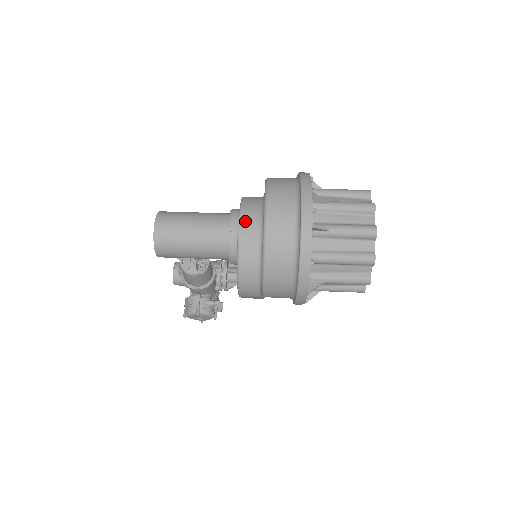
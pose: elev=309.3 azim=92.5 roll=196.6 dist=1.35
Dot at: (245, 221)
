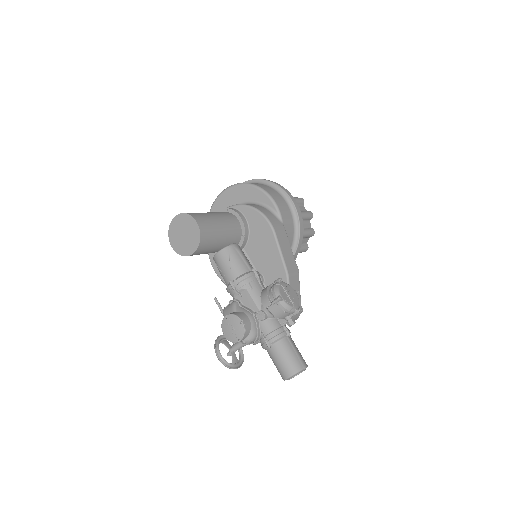
Dot at: occluded
